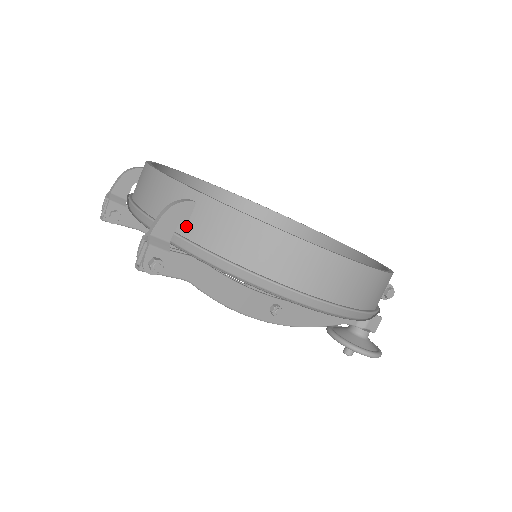
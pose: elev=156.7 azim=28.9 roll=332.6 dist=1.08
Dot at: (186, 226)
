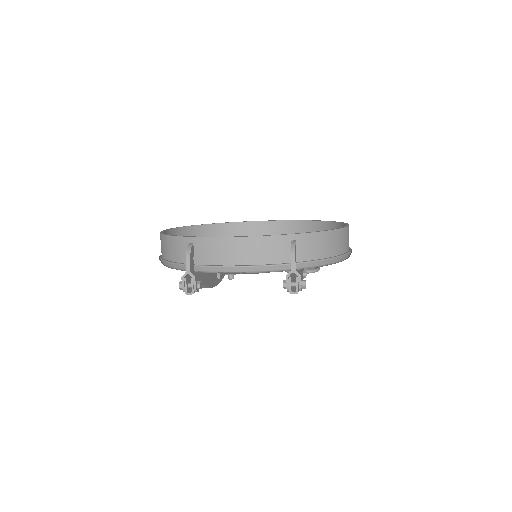
Dot at: (296, 256)
